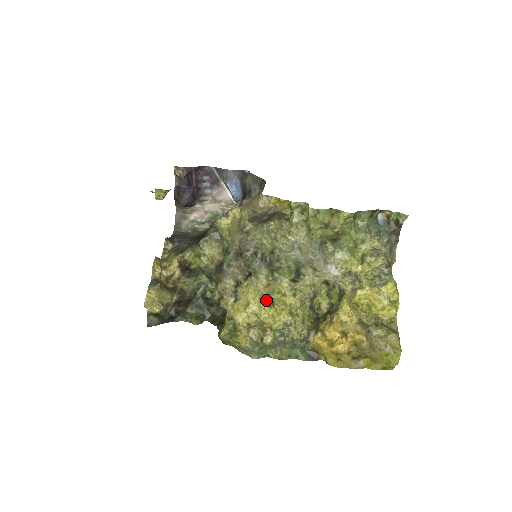
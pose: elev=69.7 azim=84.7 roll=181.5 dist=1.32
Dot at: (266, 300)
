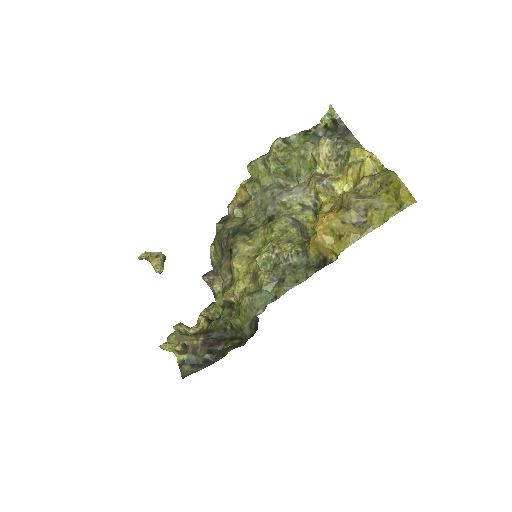
Dot at: (253, 258)
